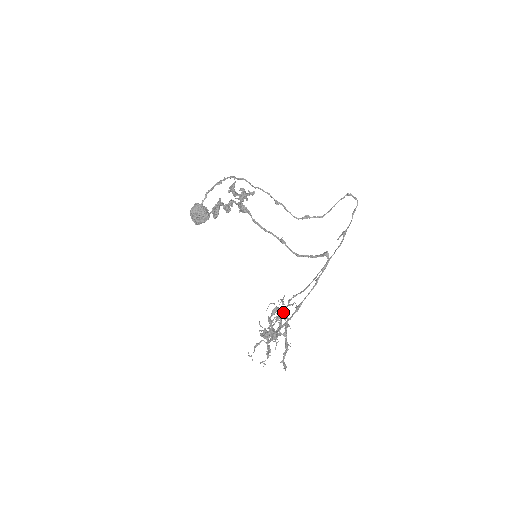
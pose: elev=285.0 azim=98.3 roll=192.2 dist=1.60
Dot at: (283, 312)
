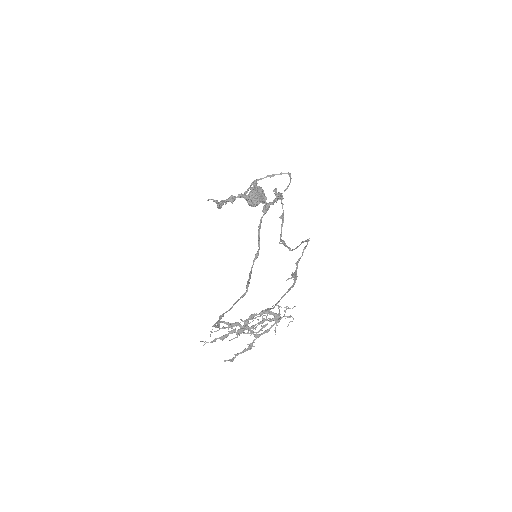
Dot at: (257, 316)
